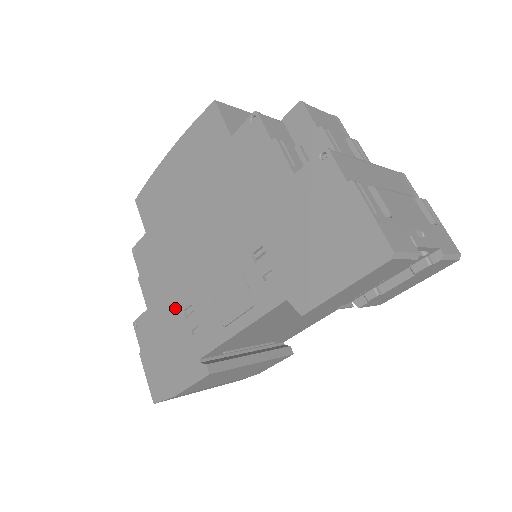
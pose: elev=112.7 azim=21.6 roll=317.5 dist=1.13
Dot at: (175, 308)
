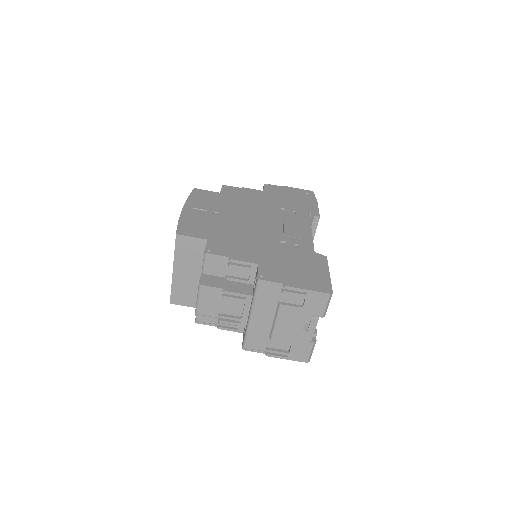
Dot at: occluded
